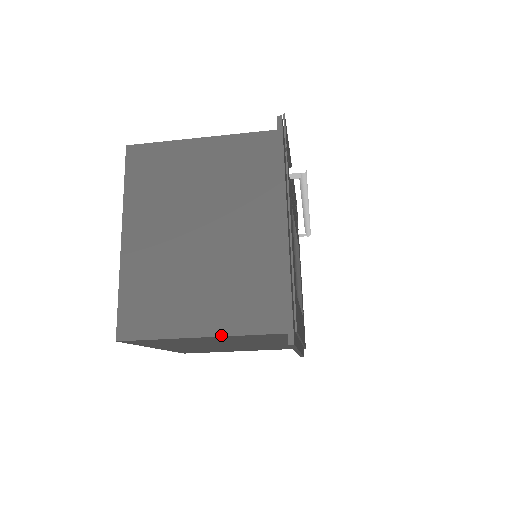
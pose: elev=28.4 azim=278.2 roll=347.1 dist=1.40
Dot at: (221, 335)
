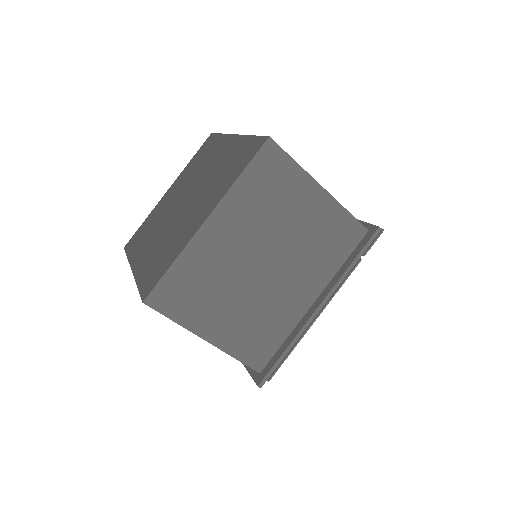
Dot at: (220, 348)
